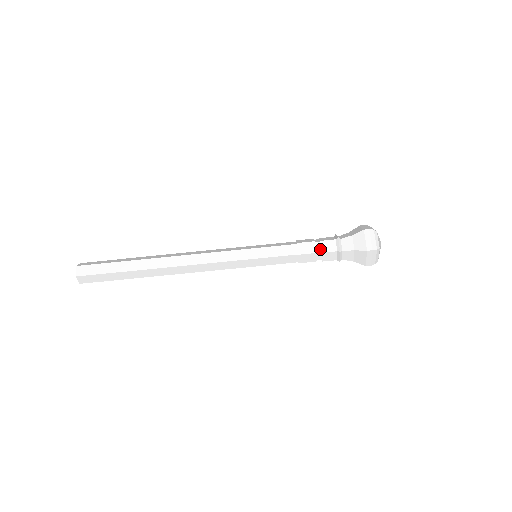
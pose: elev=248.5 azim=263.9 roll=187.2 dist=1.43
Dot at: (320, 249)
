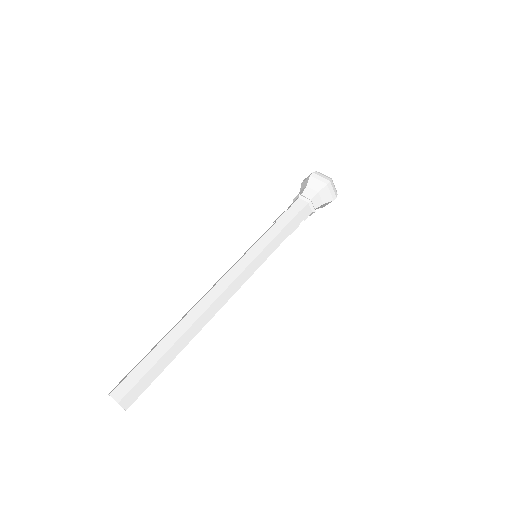
Dot at: (296, 211)
